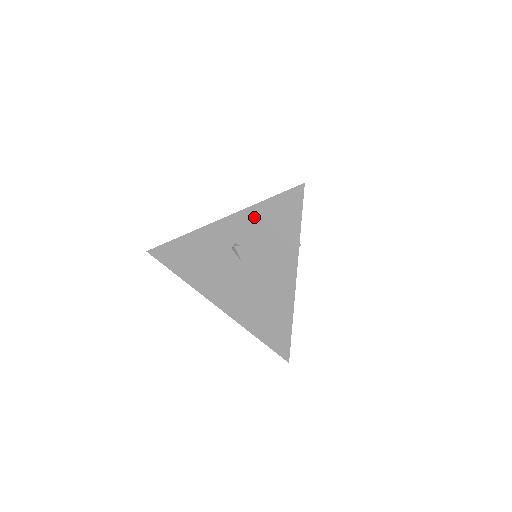
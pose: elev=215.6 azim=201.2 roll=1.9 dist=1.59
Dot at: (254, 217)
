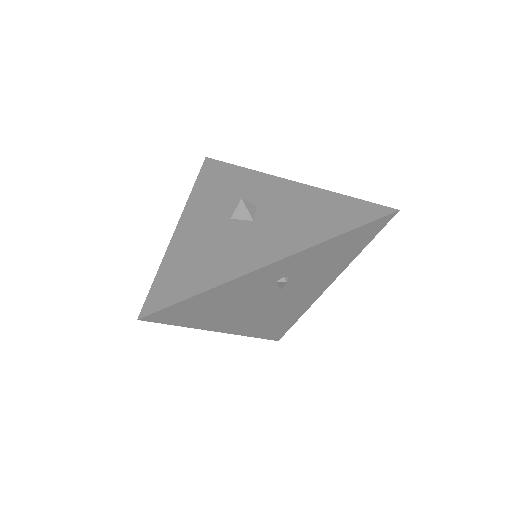
Dot at: (324, 249)
